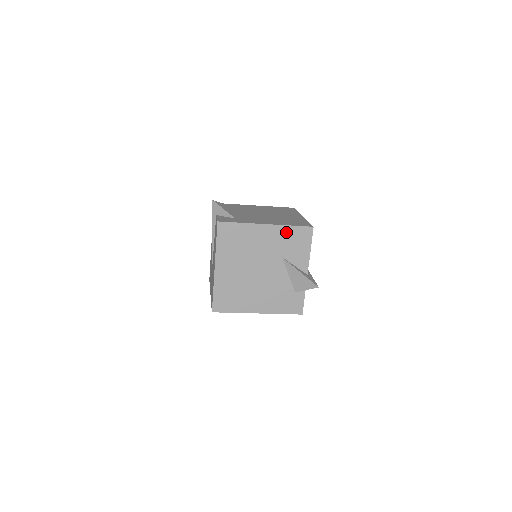
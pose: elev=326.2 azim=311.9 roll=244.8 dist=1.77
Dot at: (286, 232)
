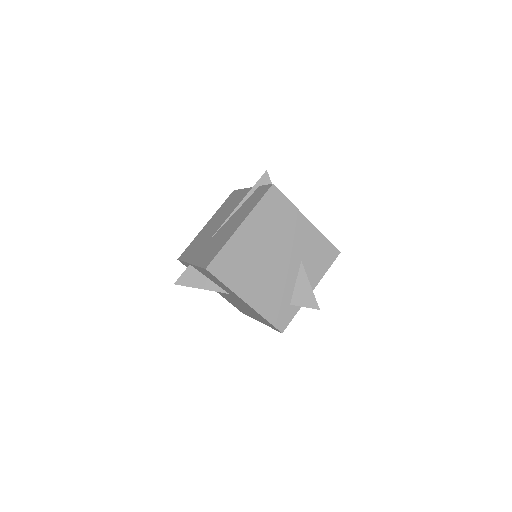
Dot at: (318, 240)
